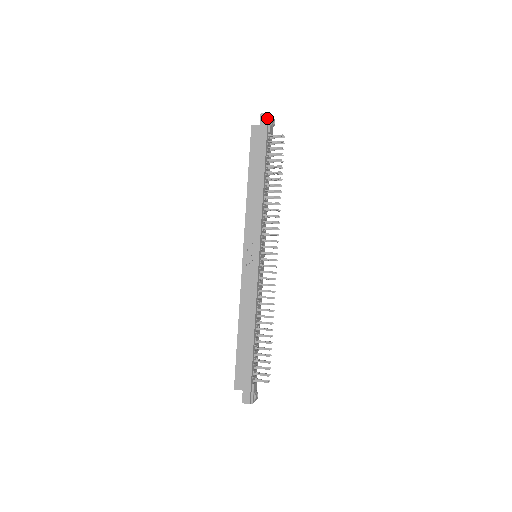
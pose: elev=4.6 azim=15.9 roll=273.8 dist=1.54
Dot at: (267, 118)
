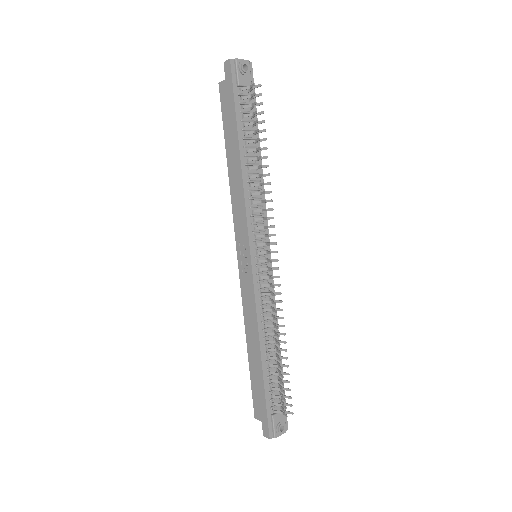
Dot at: (230, 67)
